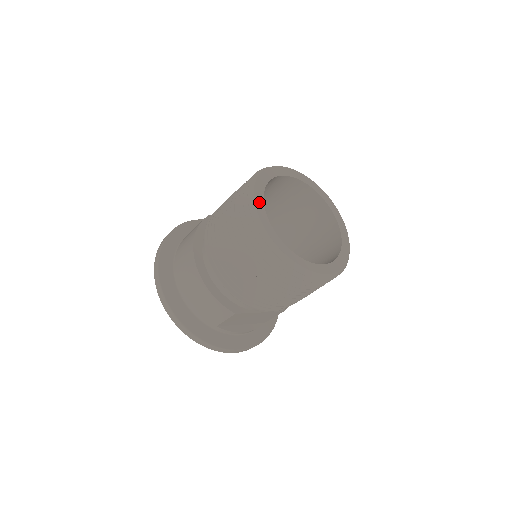
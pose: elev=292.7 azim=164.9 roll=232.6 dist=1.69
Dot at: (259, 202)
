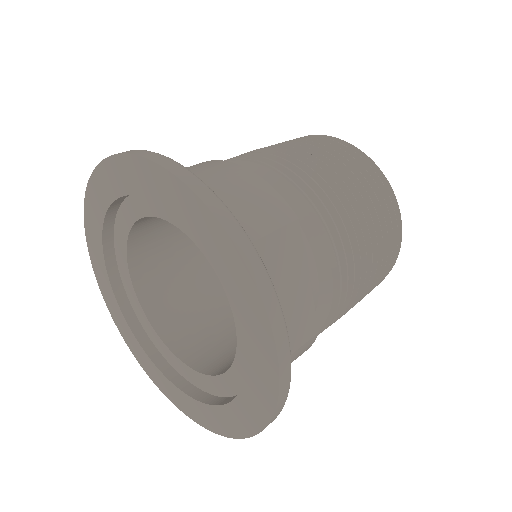
Dot at: occluded
